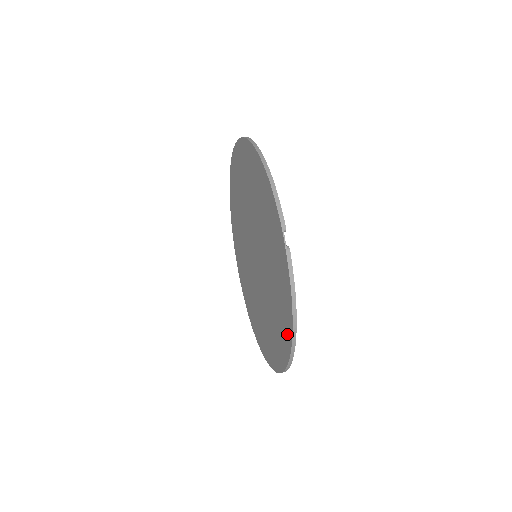
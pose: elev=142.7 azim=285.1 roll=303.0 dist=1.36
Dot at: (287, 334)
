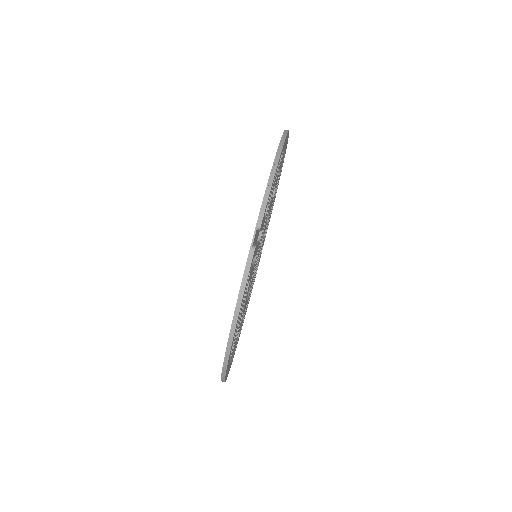
Dot at: occluded
